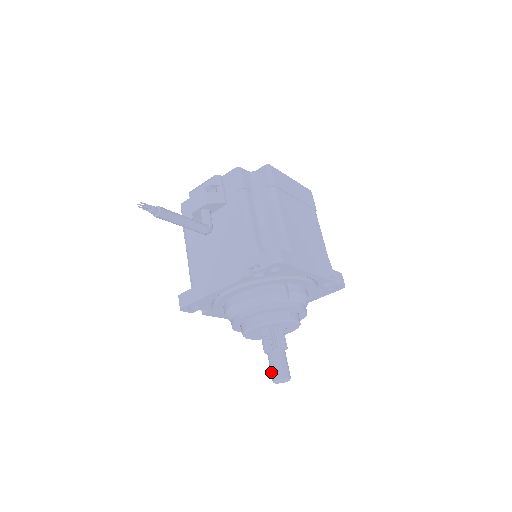
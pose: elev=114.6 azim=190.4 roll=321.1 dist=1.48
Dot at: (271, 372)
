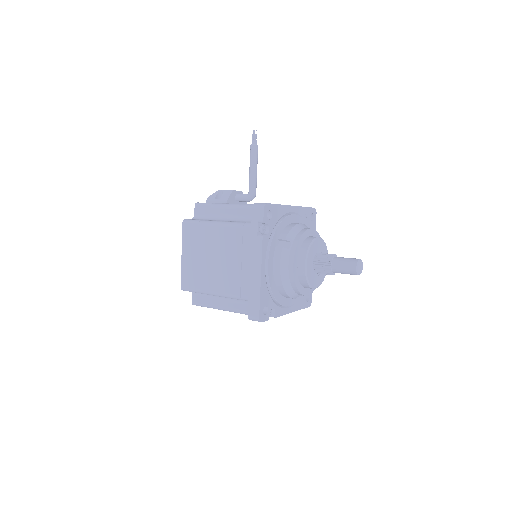
Dot at: (350, 259)
